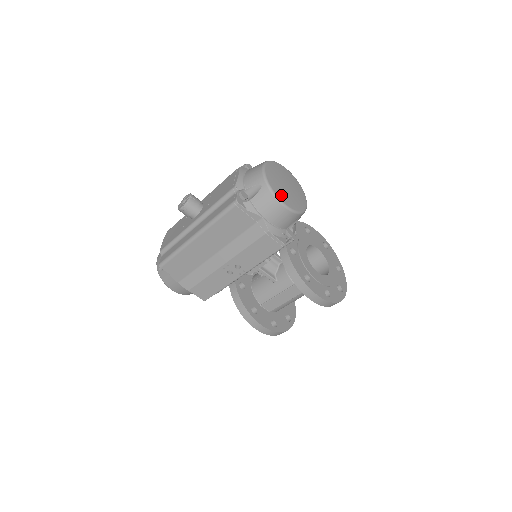
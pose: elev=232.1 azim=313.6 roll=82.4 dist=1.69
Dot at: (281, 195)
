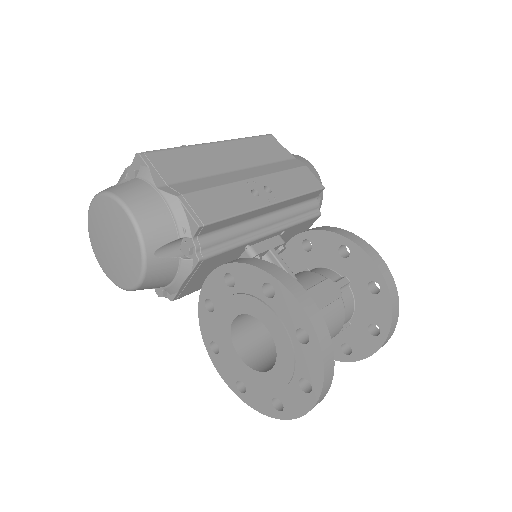
Dot at: occluded
